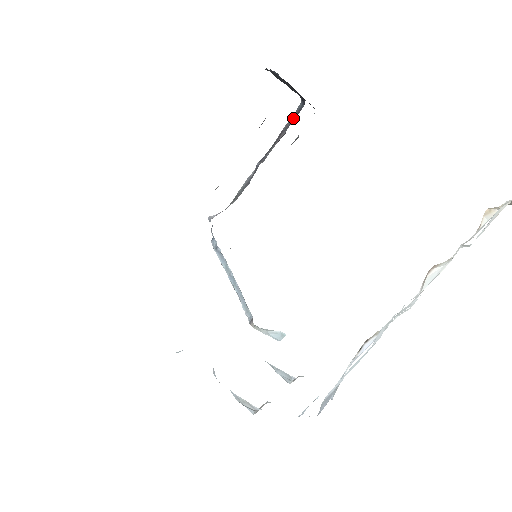
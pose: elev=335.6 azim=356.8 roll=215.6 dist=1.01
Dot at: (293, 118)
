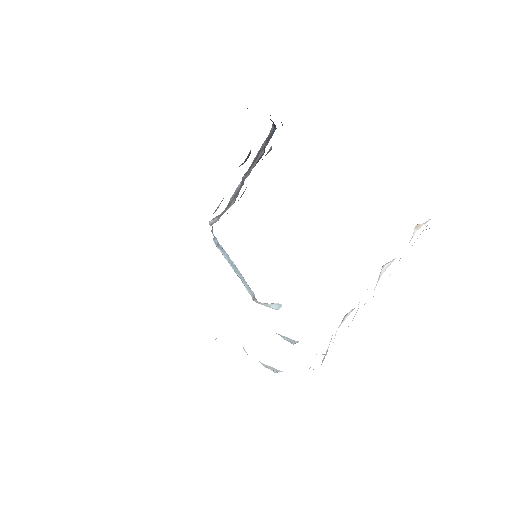
Dot at: (268, 139)
